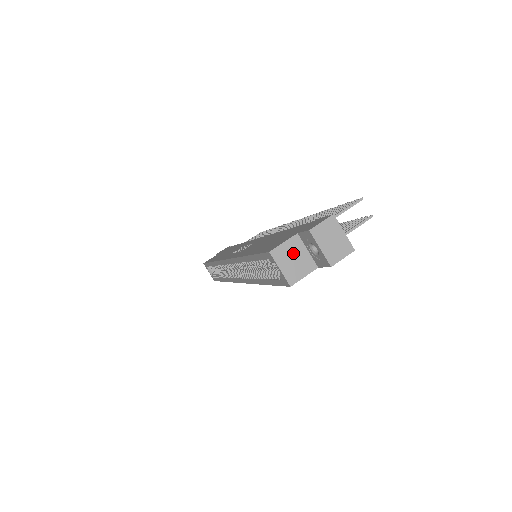
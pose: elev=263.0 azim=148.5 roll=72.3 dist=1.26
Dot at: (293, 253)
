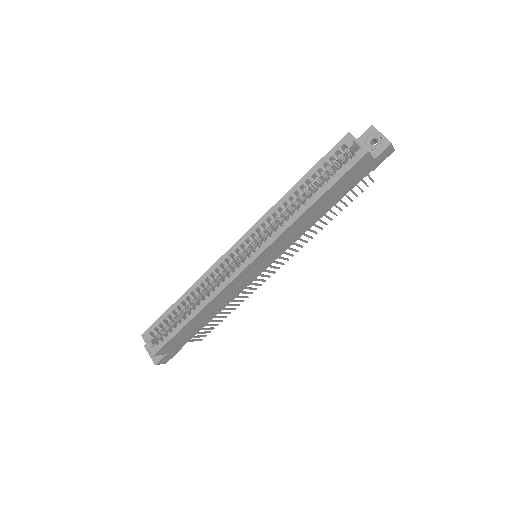
Dot at: occluded
